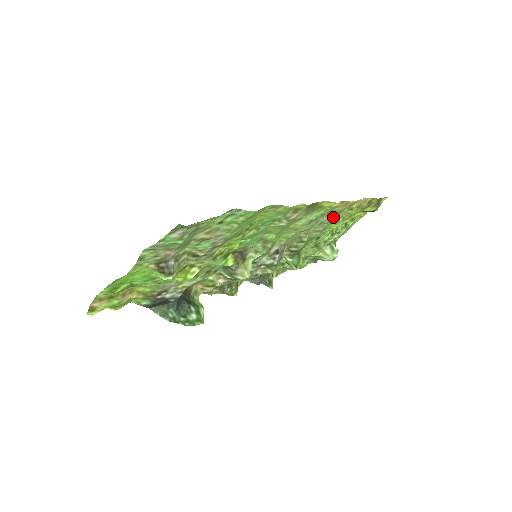
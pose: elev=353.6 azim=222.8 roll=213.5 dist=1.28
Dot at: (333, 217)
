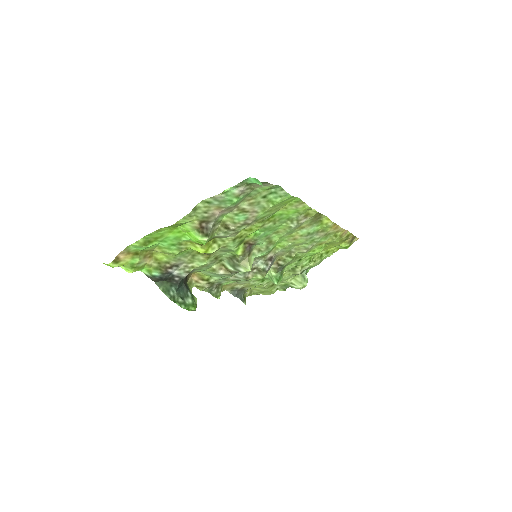
Dot at: (322, 238)
